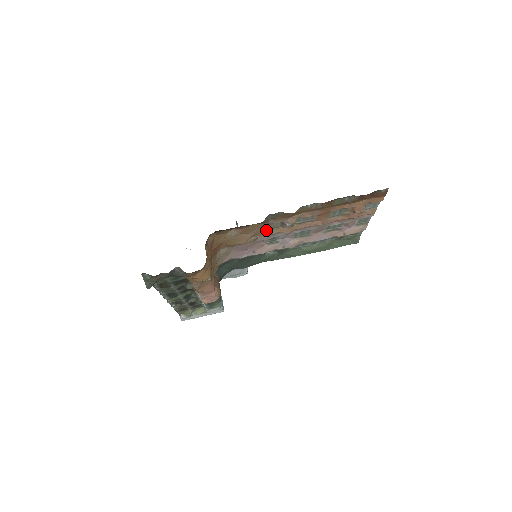
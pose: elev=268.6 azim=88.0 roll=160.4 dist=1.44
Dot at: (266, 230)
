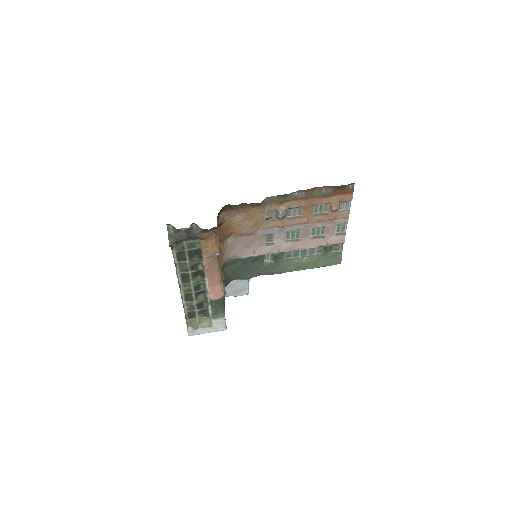
Dot at: (264, 222)
